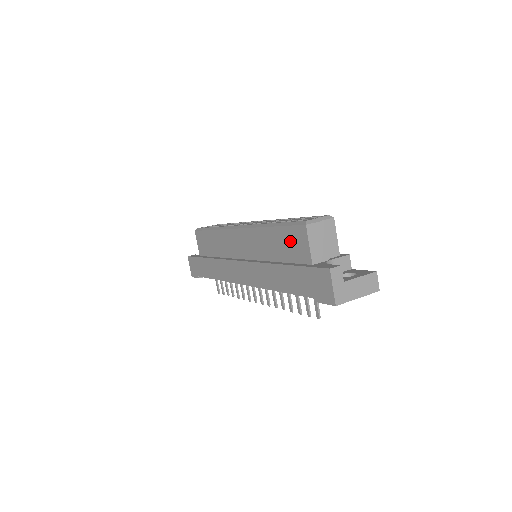
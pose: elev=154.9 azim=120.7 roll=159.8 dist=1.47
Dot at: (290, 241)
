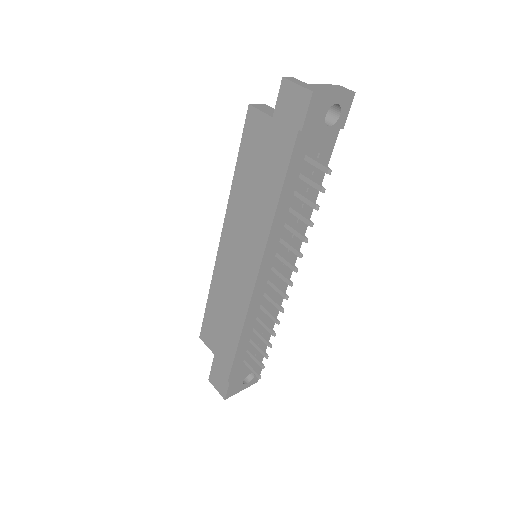
Dot at: (252, 145)
